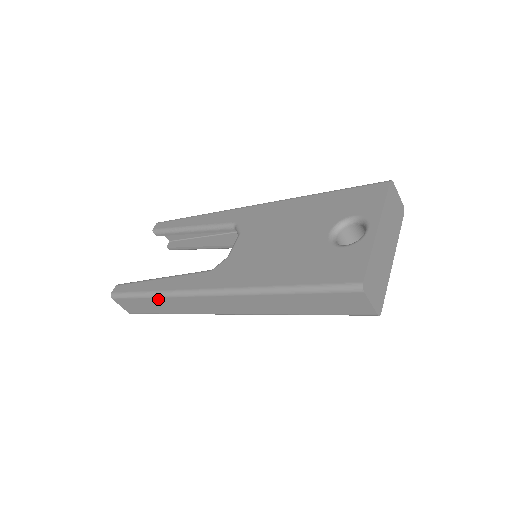
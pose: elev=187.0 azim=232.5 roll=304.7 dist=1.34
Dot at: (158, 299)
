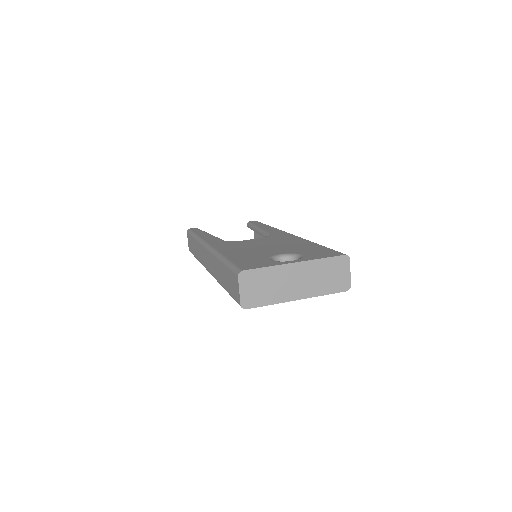
Dot at: occluded
